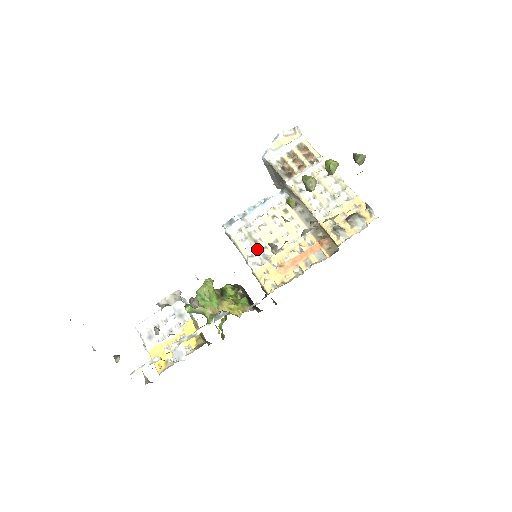
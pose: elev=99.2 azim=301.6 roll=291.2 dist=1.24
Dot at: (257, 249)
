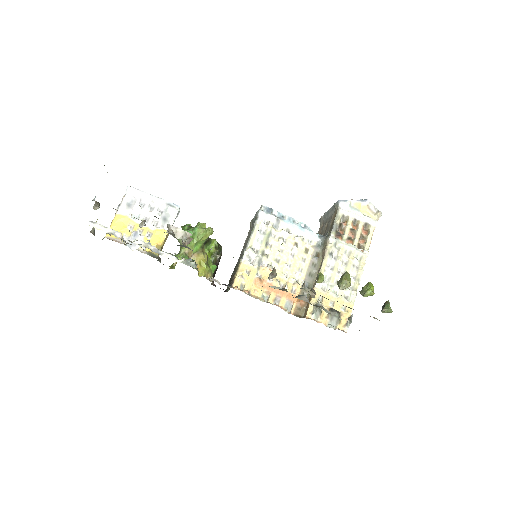
Dot at: (262, 250)
